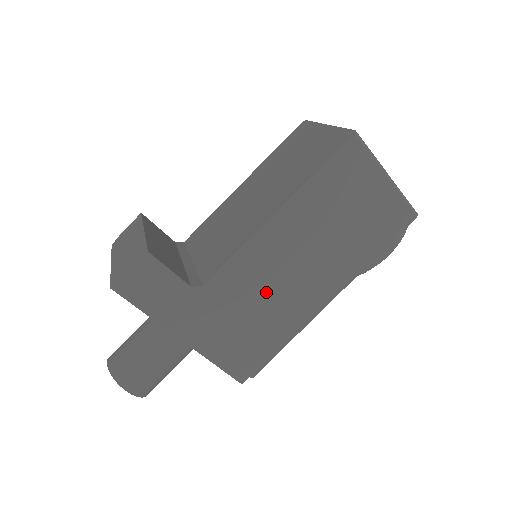
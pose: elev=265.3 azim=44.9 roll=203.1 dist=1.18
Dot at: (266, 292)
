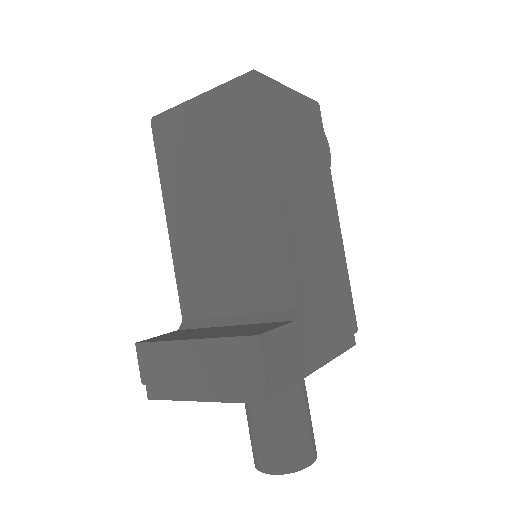
Dot at: (318, 261)
